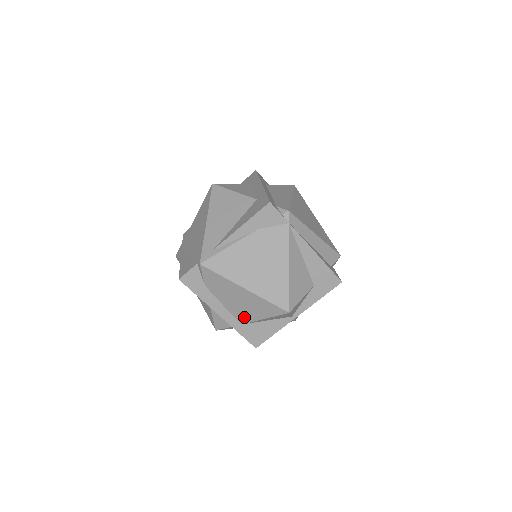
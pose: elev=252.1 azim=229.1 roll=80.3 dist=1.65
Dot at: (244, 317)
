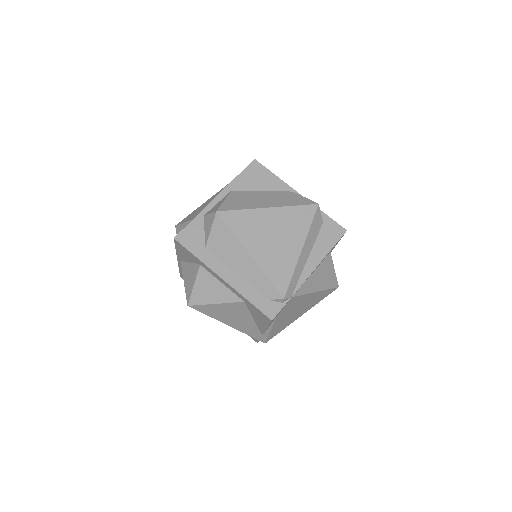
Dot at: occluded
